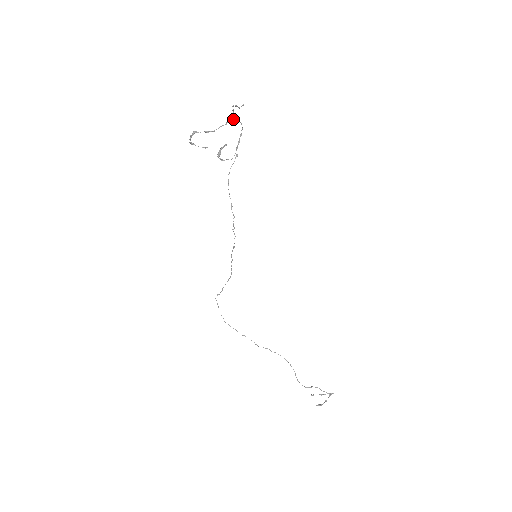
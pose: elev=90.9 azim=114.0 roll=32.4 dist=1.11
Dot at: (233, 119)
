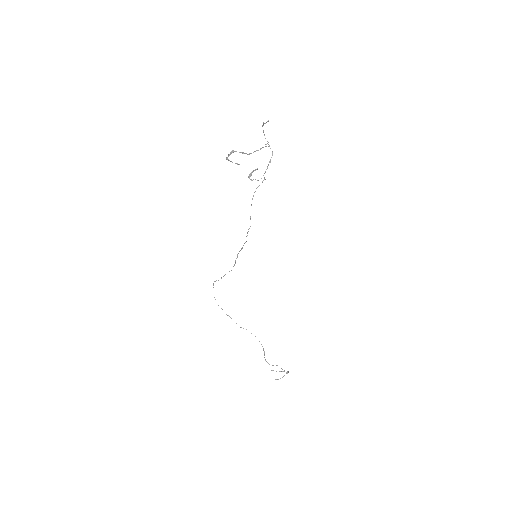
Dot at: (266, 146)
